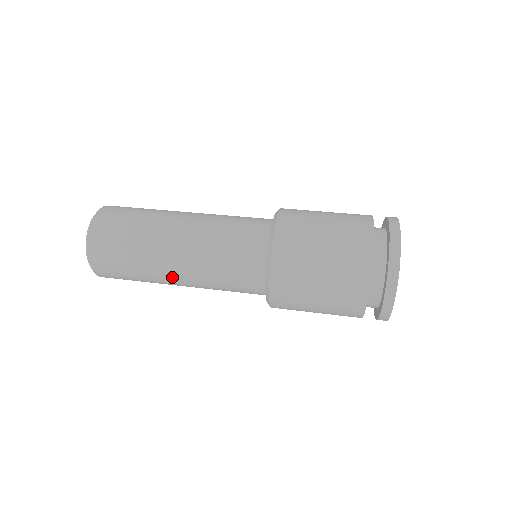
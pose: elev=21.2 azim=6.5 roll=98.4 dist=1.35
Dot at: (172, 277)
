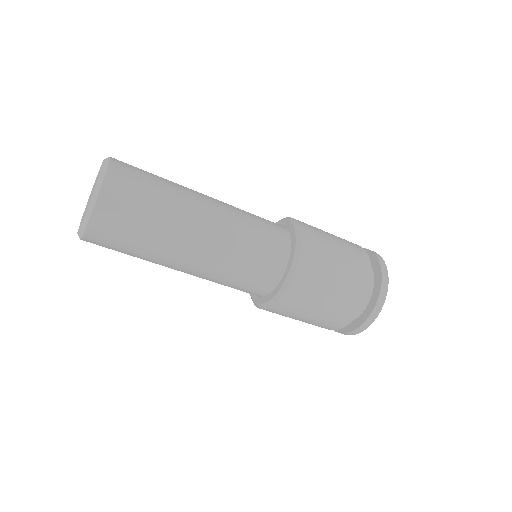
Dot at: (176, 268)
